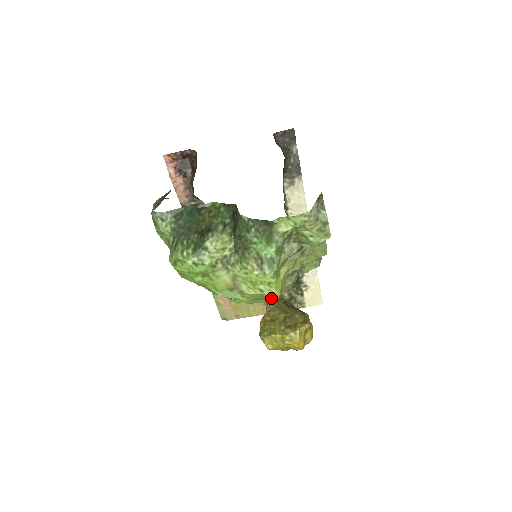
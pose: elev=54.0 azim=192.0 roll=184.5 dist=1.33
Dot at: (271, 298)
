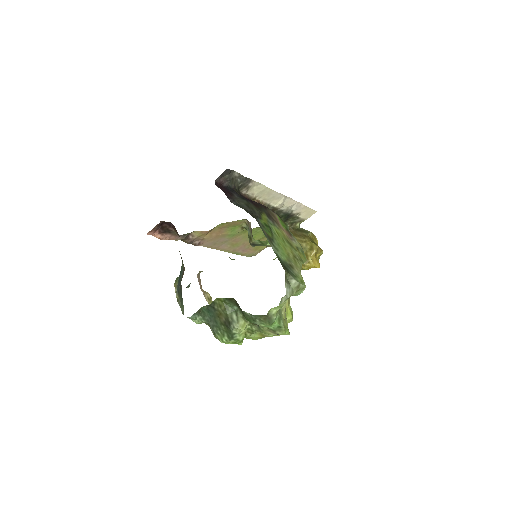
Dot at: occluded
